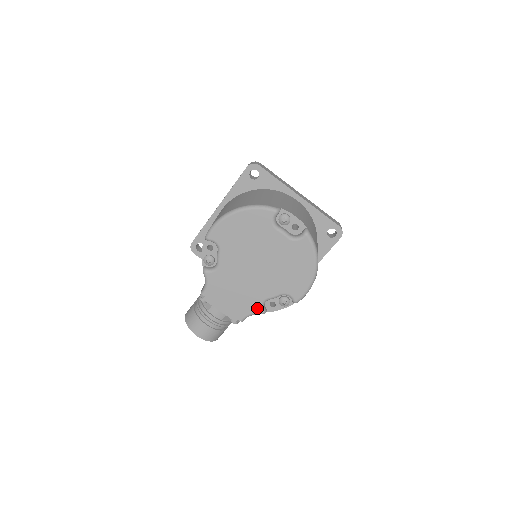
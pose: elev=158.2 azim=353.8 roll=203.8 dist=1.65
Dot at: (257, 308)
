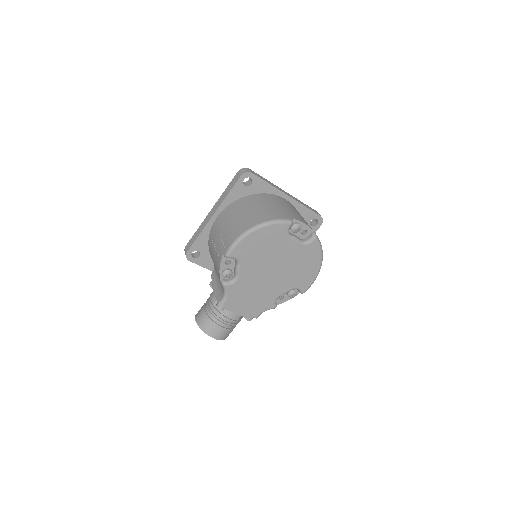
Dot at: (271, 305)
